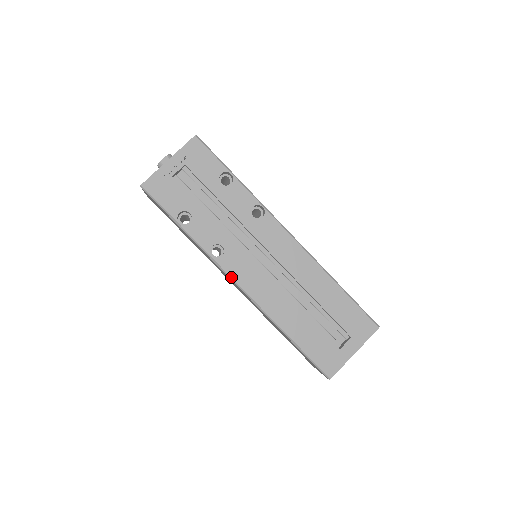
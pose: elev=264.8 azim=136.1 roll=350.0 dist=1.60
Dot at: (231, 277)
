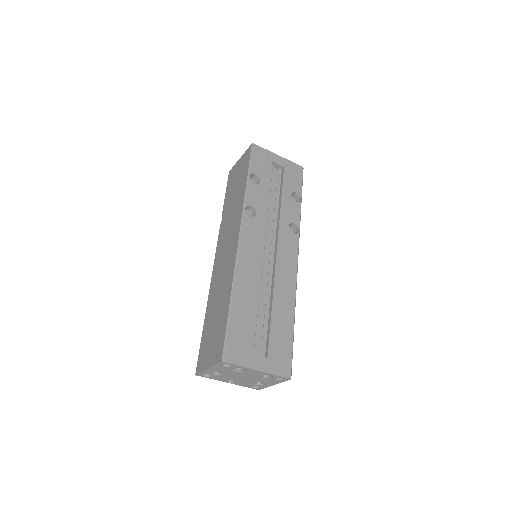
Dot at: (242, 230)
